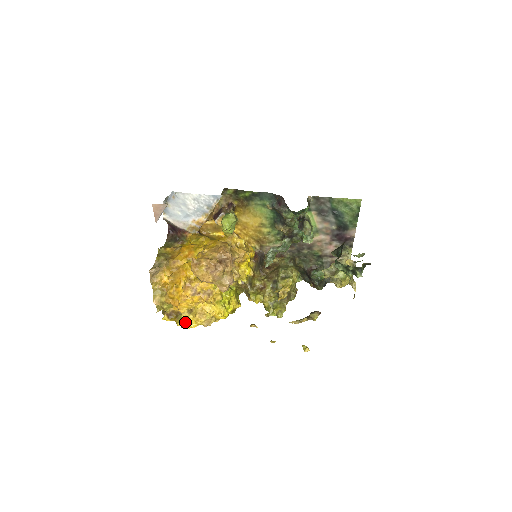
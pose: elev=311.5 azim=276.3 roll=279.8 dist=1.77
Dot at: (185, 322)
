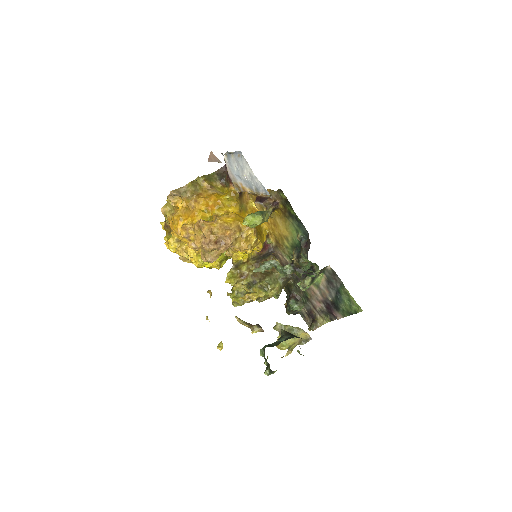
Dot at: (169, 243)
